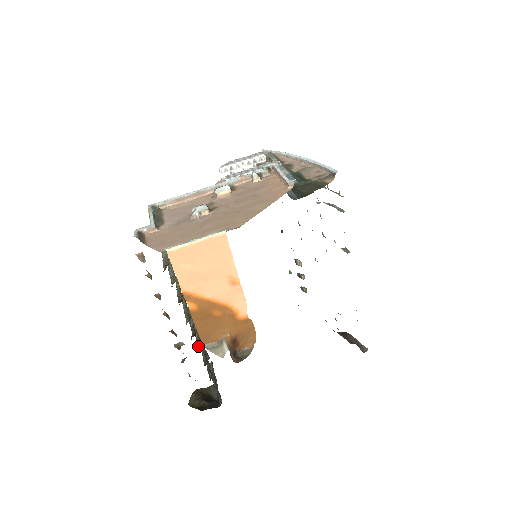
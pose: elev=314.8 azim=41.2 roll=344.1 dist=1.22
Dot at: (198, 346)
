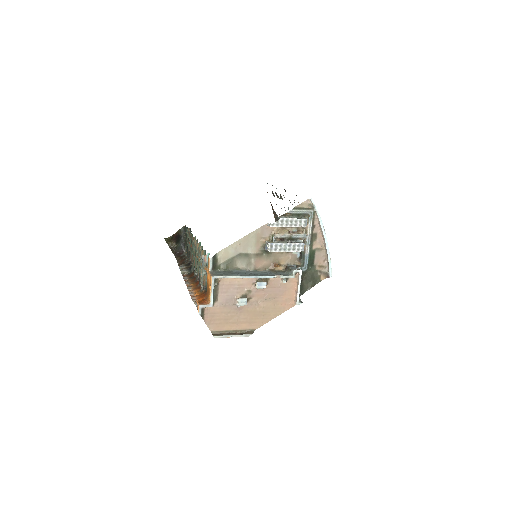
Dot at: (192, 259)
